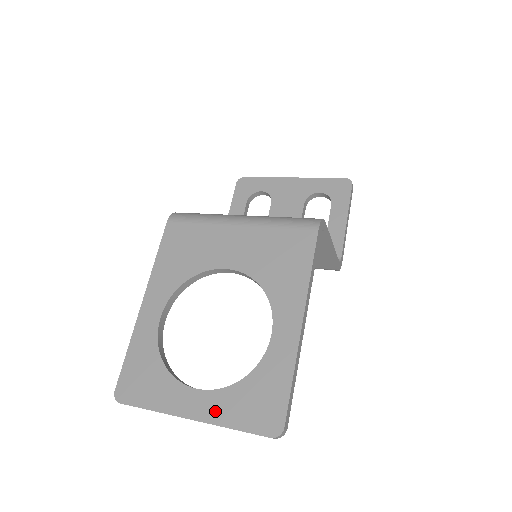
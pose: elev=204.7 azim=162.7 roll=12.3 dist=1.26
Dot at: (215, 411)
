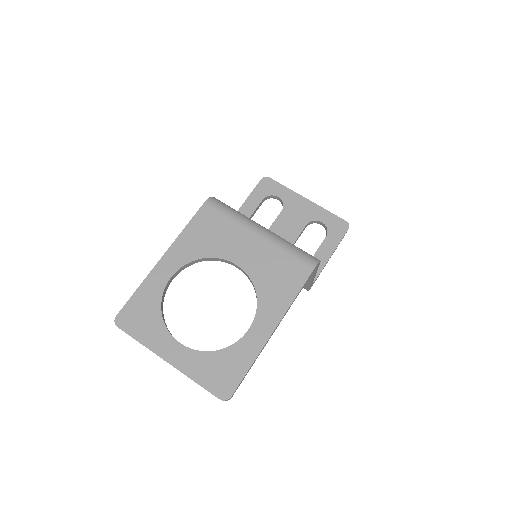
Dot at: (187, 364)
